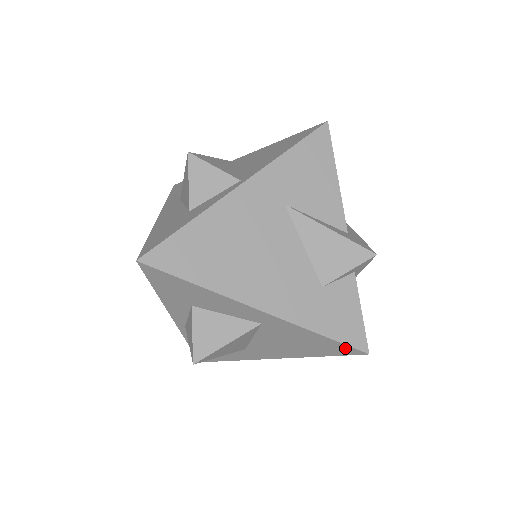
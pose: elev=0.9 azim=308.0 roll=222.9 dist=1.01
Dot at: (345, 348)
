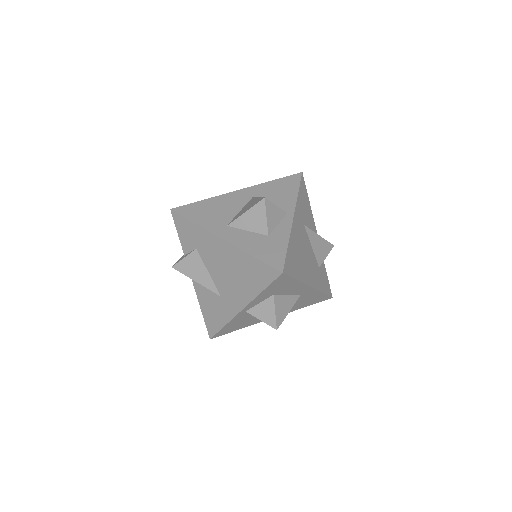
Dot at: (325, 298)
